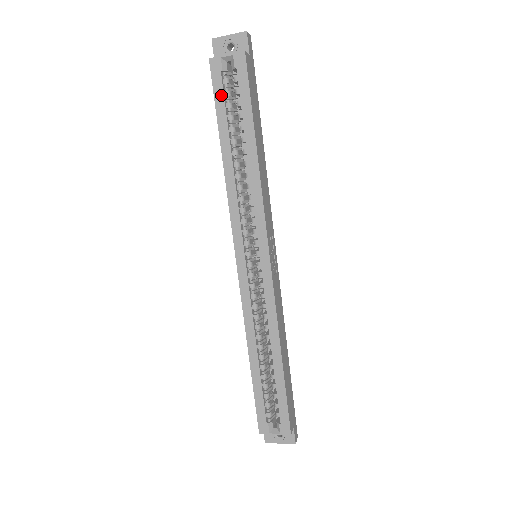
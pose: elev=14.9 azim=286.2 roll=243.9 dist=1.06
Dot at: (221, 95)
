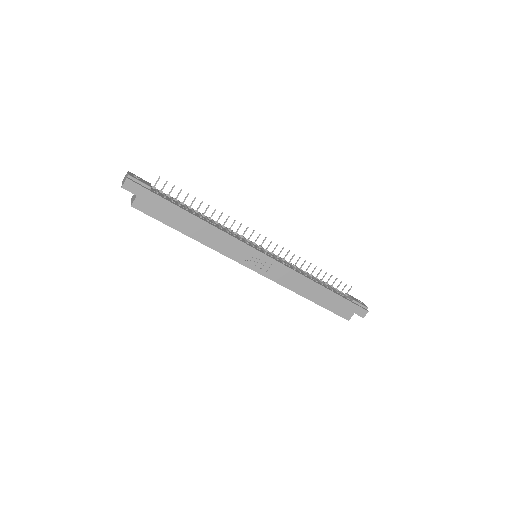
Dot at: occluded
